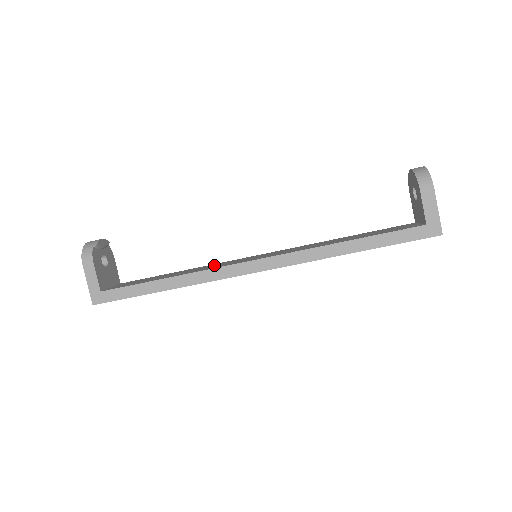
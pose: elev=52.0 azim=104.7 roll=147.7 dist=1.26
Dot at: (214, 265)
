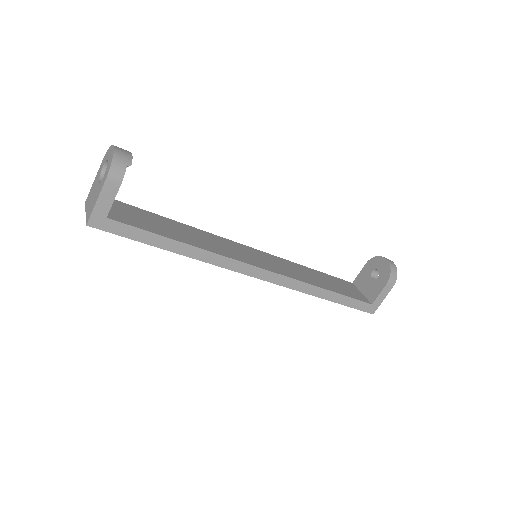
Dot at: (216, 241)
